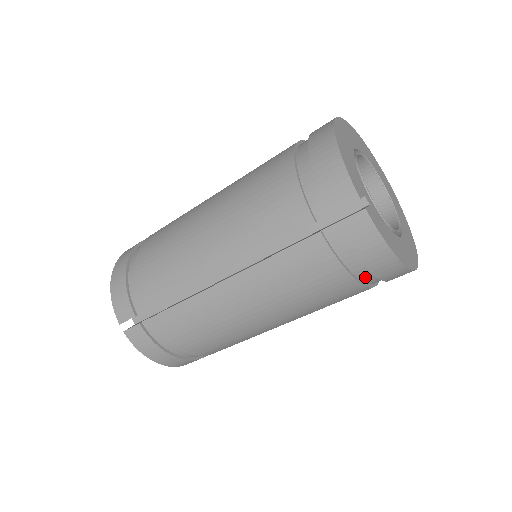
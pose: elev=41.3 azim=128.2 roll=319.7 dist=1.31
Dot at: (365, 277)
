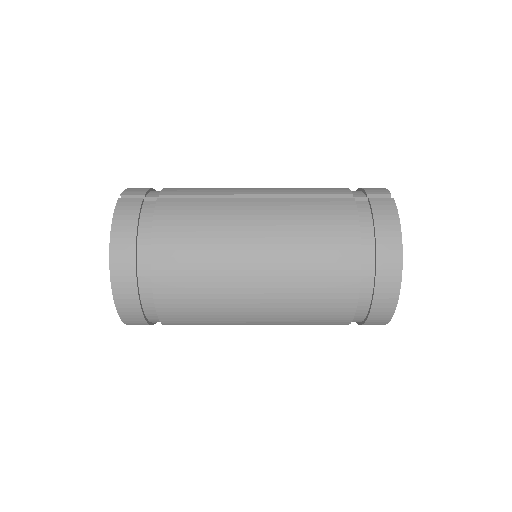
Dot at: (366, 254)
